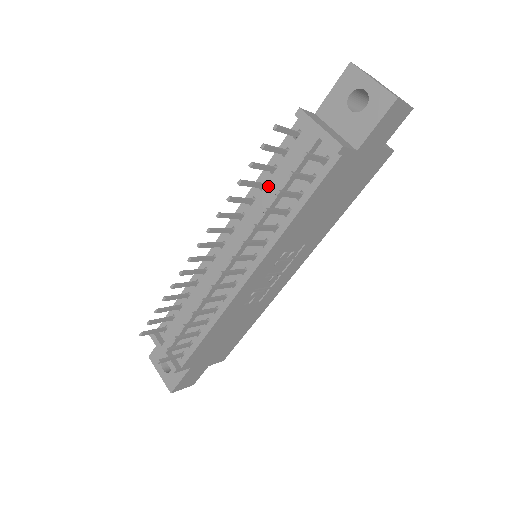
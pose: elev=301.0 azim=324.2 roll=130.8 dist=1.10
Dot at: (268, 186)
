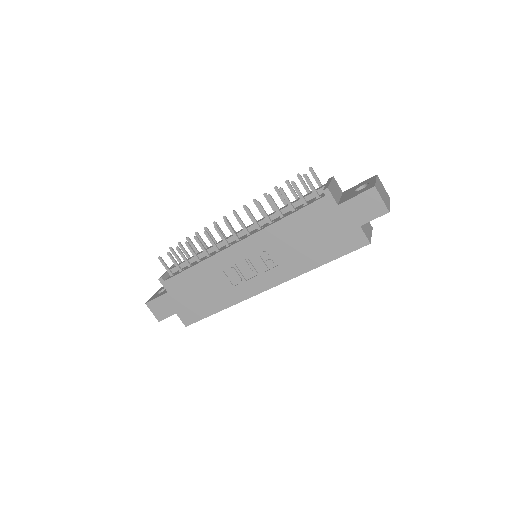
Dot at: occluded
